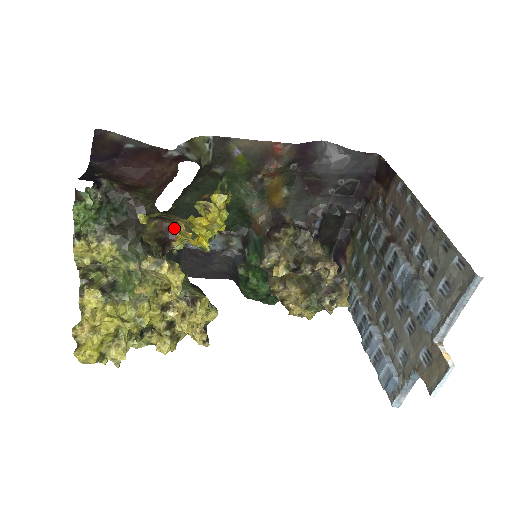
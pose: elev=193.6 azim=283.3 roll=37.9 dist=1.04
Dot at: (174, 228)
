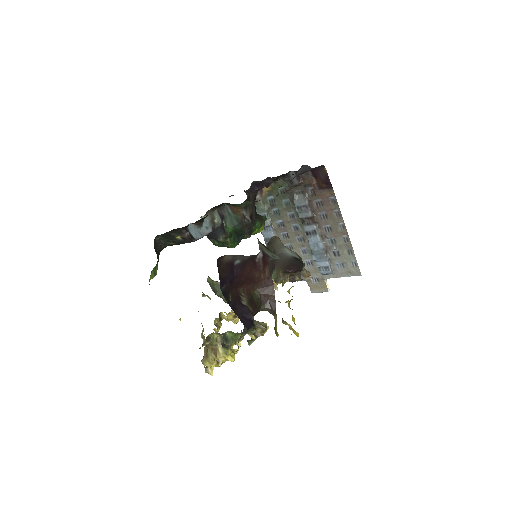
Dot at: occluded
